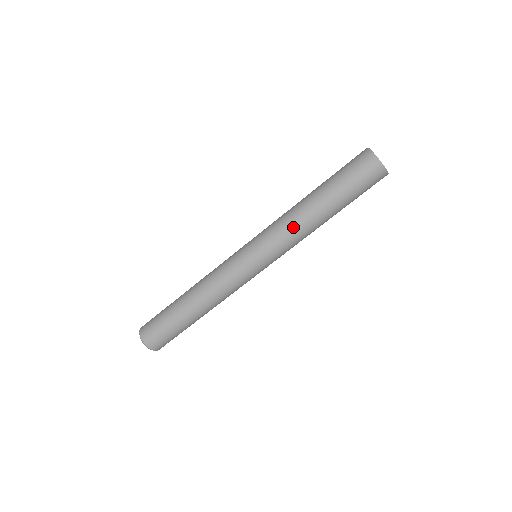
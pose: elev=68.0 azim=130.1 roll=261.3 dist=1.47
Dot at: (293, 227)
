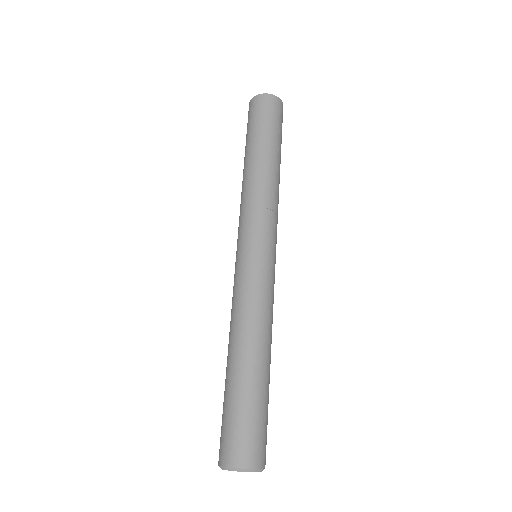
Dot at: (244, 194)
